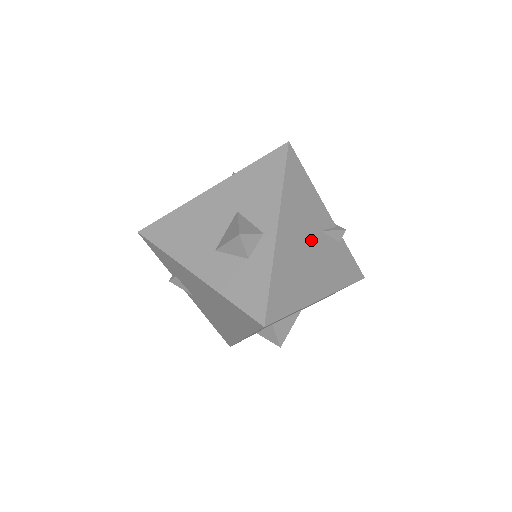
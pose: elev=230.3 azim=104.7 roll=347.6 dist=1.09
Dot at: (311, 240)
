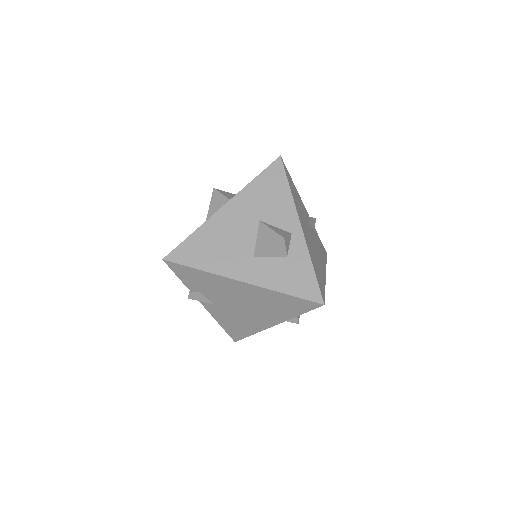
Dot at: (309, 232)
